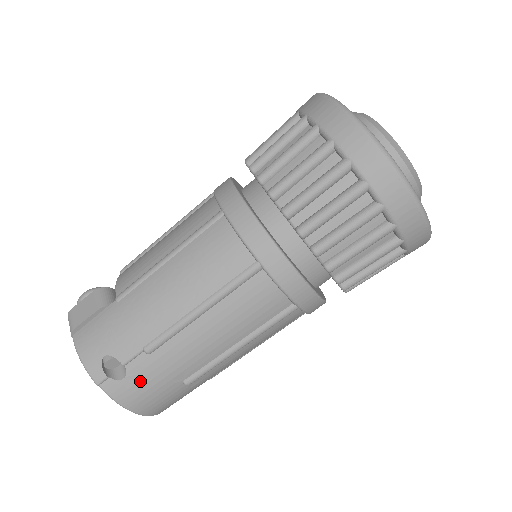
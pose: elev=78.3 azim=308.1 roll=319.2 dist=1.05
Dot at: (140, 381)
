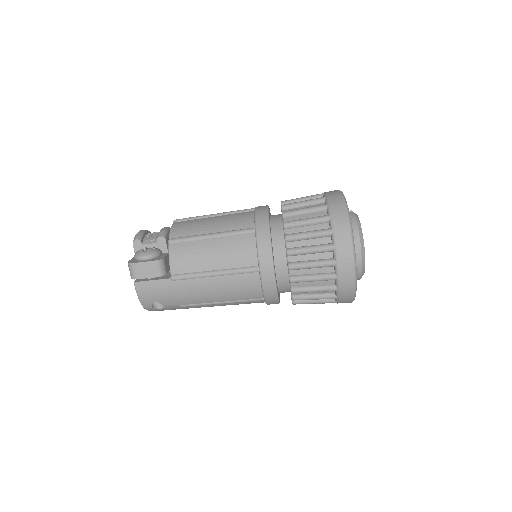
Dot at: occluded
